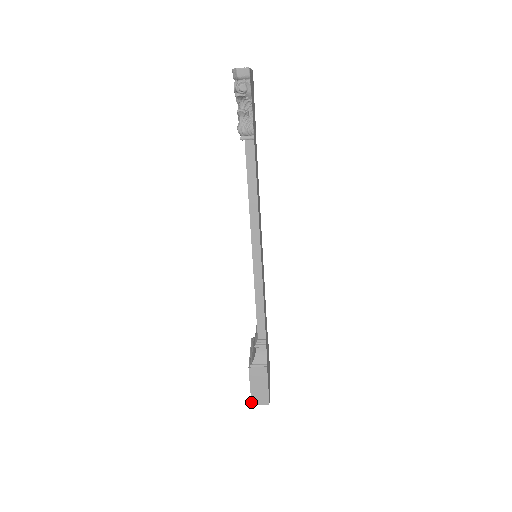
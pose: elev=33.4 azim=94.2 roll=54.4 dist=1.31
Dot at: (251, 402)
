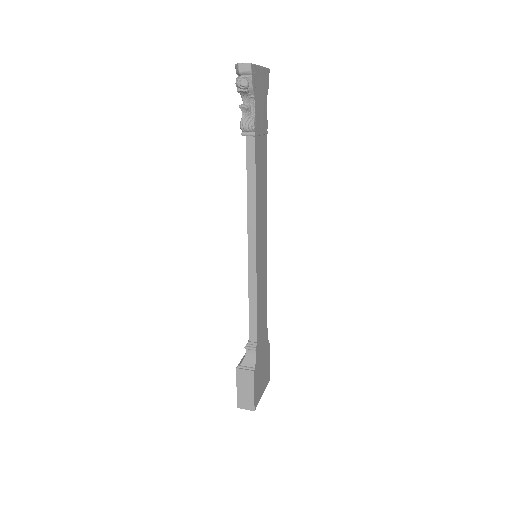
Dot at: (237, 404)
